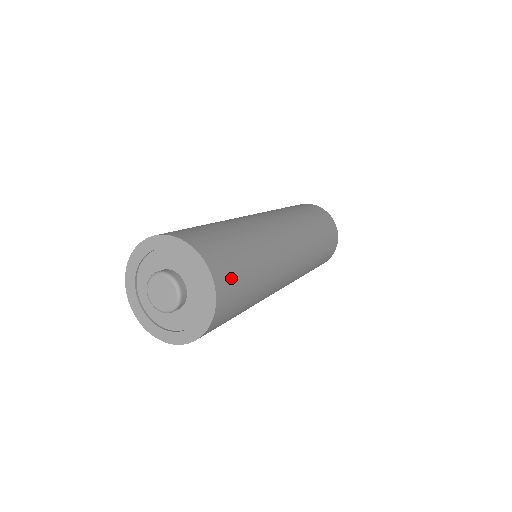
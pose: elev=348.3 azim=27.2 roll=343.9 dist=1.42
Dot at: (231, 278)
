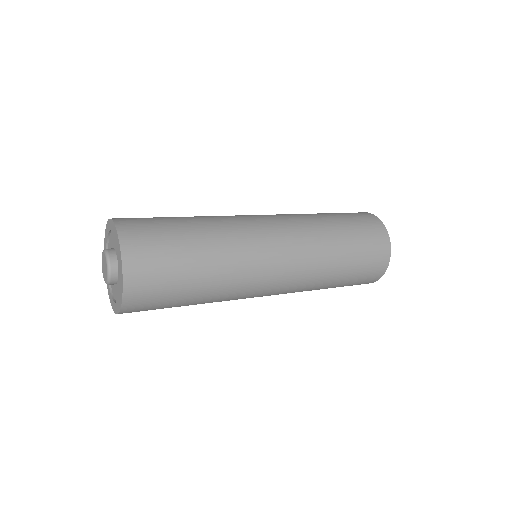
Dot at: (150, 259)
